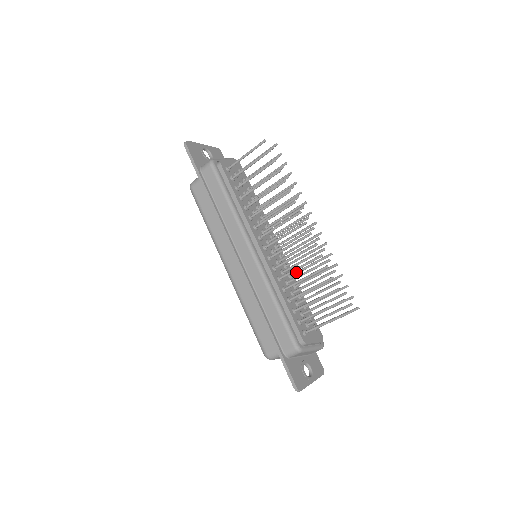
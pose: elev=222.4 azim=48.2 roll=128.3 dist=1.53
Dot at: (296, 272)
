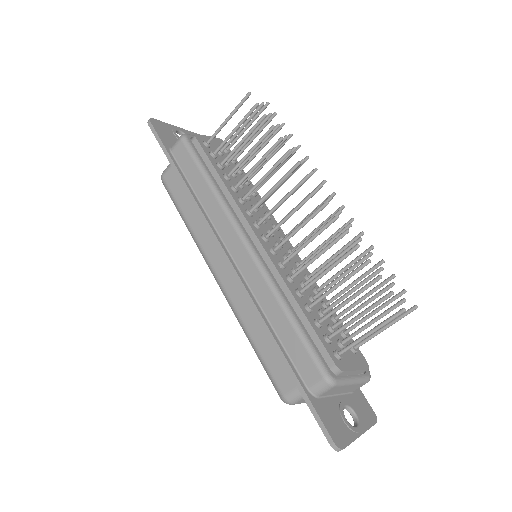
Dot at: (315, 270)
